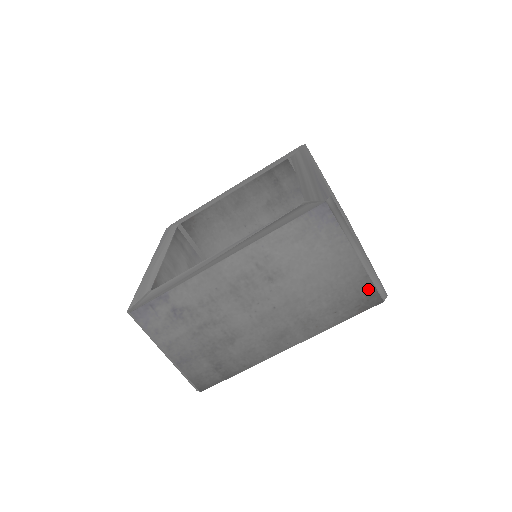
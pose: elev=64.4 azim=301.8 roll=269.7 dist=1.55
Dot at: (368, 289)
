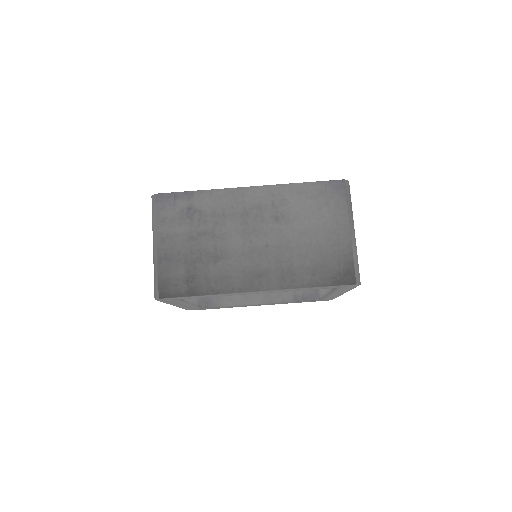
Dot at: (348, 266)
